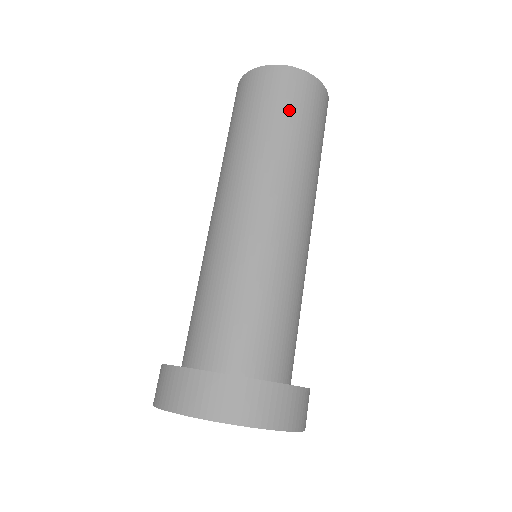
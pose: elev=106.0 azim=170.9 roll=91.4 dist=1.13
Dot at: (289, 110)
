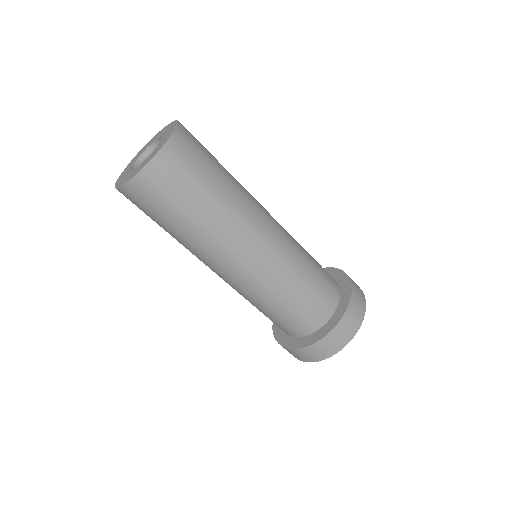
Dot at: (206, 168)
